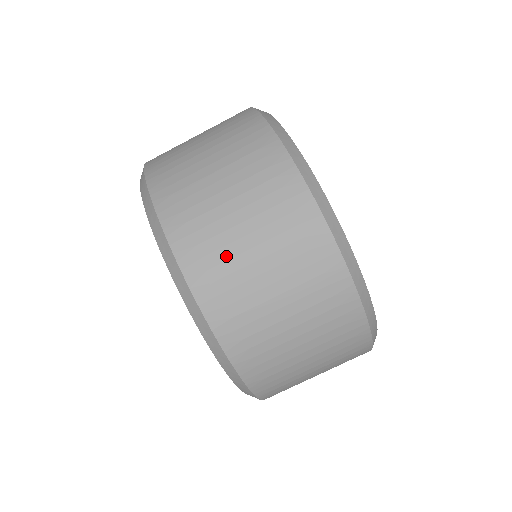
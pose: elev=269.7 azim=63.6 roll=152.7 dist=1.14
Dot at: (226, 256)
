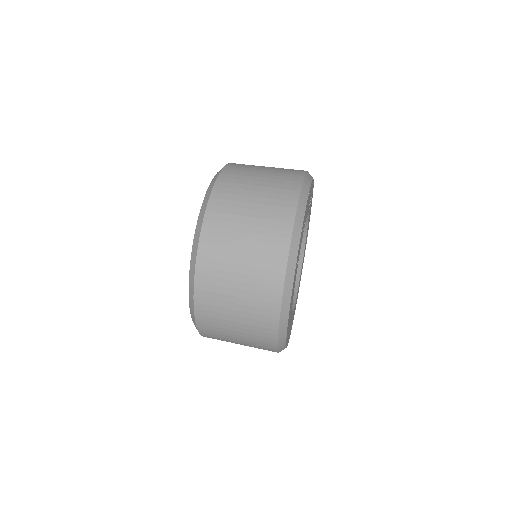
Dot at: (235, 205)
